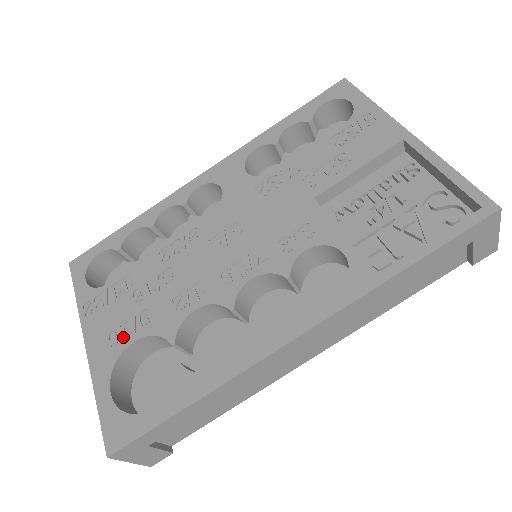
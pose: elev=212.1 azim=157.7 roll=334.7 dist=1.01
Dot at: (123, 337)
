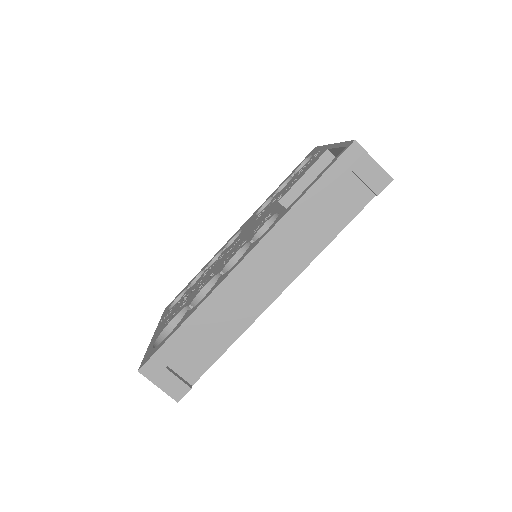
Dot at: (170, 319)
